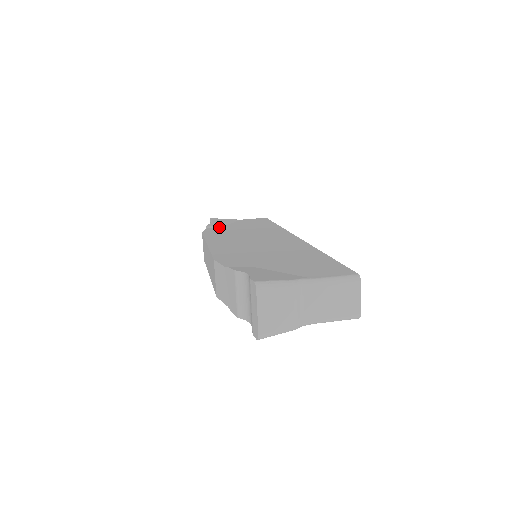
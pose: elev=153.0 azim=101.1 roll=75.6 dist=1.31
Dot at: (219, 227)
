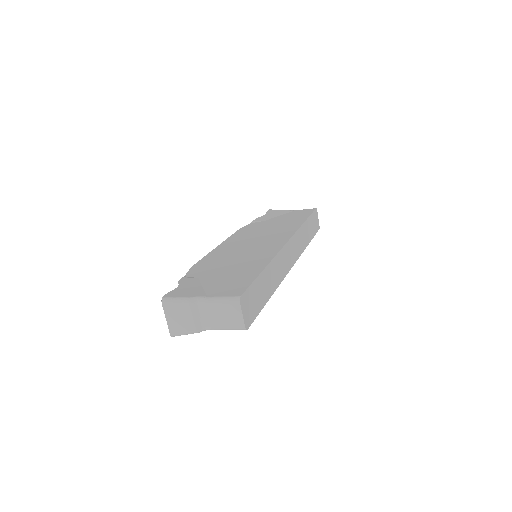
Dot at: (260, 222)
